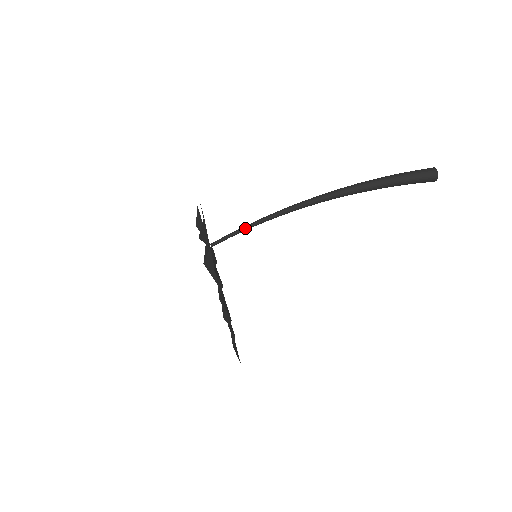
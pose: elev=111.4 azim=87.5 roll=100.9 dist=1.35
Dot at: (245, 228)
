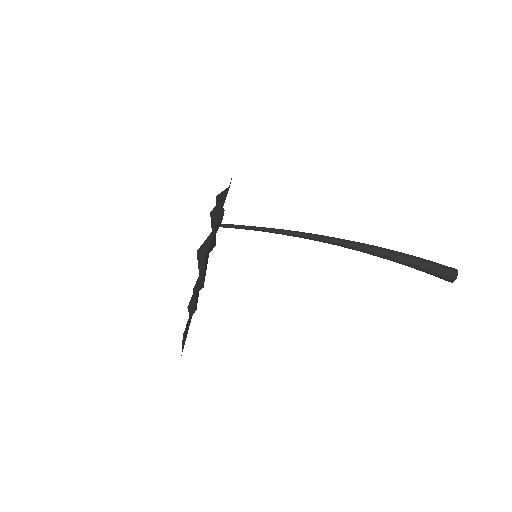
Dot at: (258, 228)
